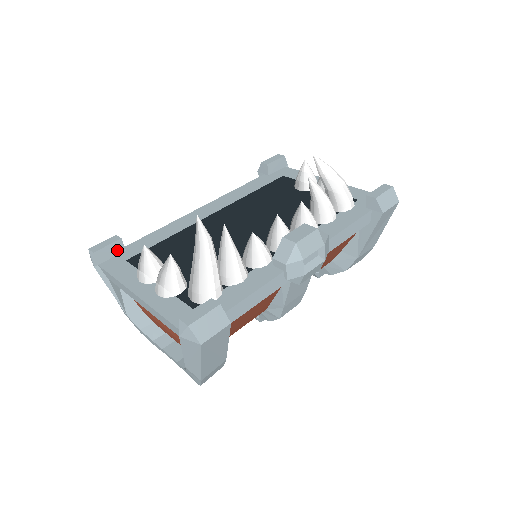
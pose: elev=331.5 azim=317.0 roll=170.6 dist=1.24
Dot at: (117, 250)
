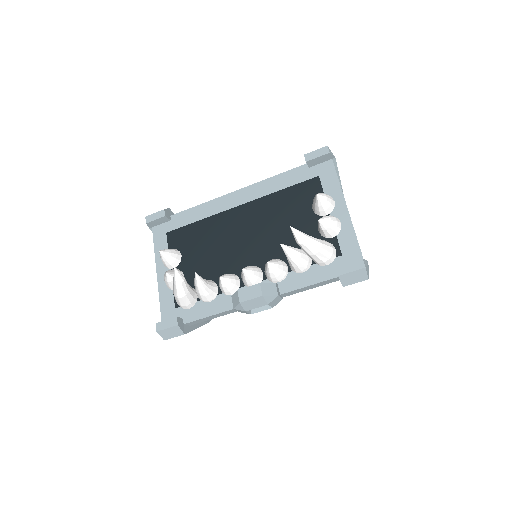
Dot at: (164, 221)
